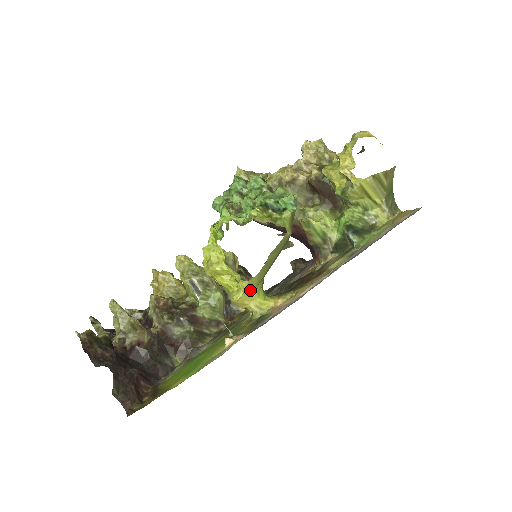
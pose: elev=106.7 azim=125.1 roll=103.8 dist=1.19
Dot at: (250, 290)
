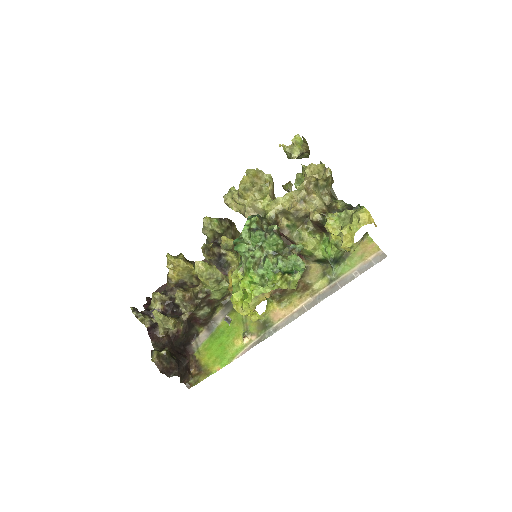
Dot at: occluded
